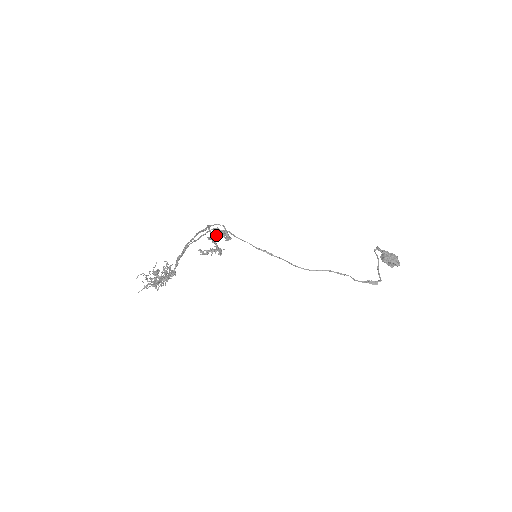
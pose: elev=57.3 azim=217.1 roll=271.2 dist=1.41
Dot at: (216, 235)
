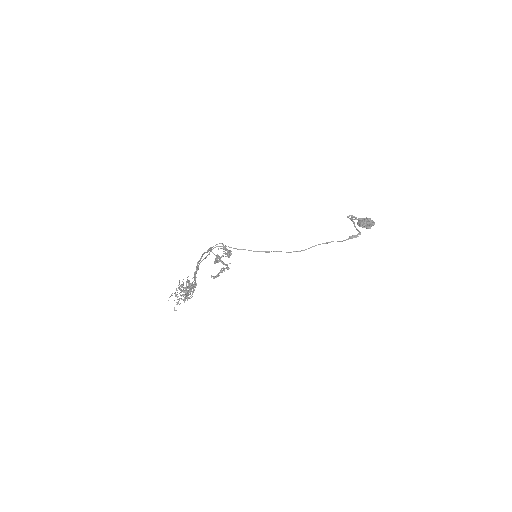
Dot at: occluded
